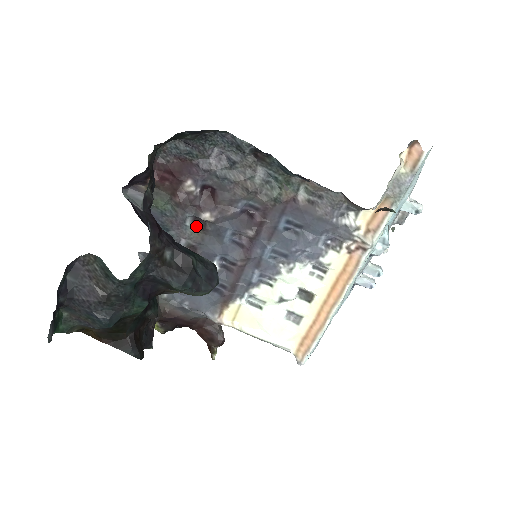
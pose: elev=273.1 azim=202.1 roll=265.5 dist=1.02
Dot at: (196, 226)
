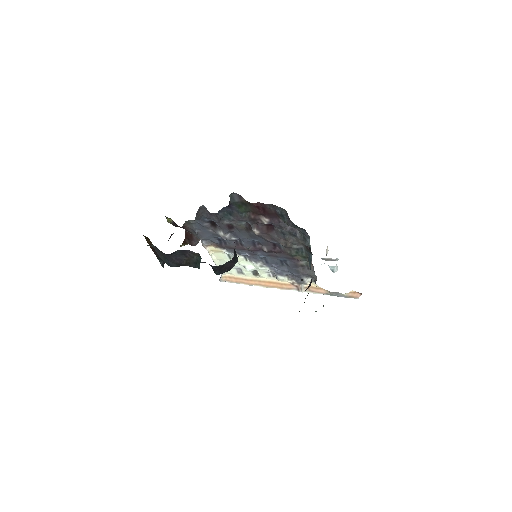
Dot at: (246, 225)
